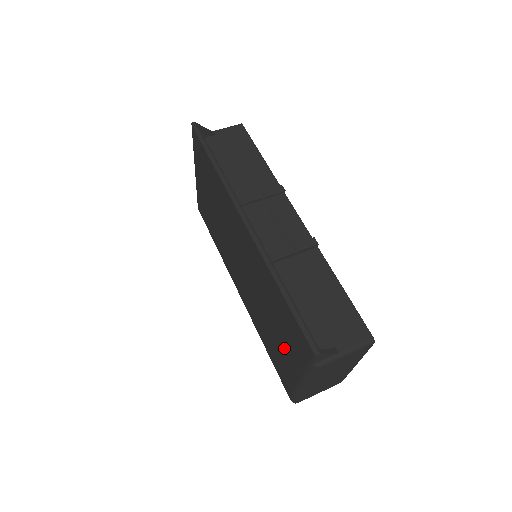
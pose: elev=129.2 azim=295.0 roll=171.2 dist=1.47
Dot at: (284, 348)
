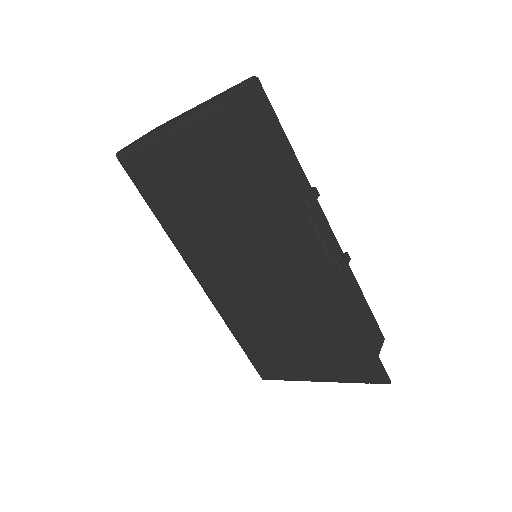
Dot at: (306, 357)
